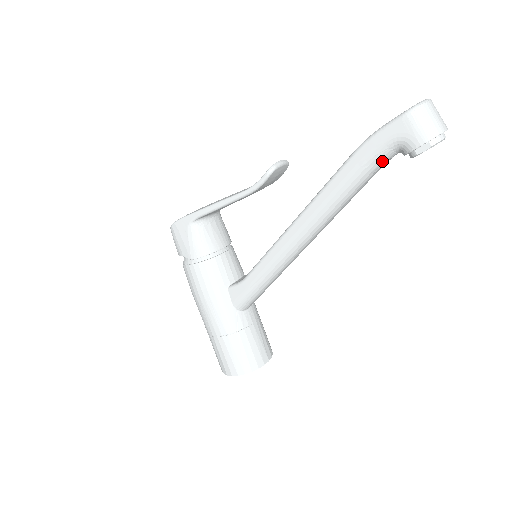
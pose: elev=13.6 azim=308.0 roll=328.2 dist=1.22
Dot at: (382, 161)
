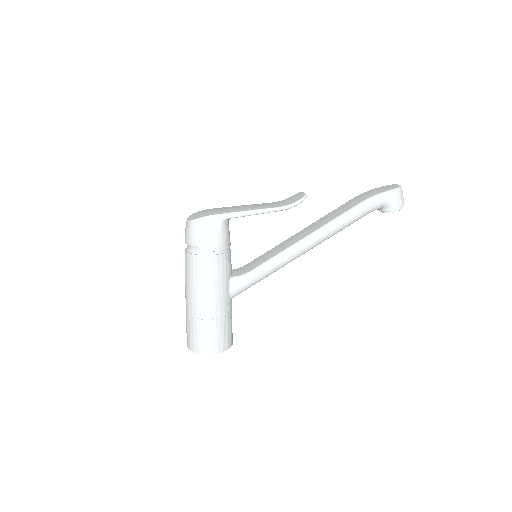
Dot at: occluded
